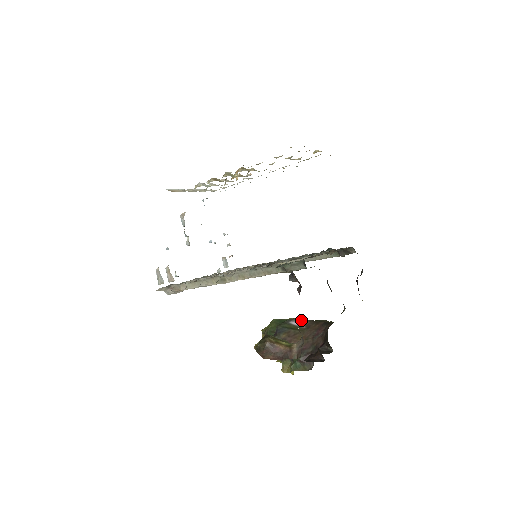
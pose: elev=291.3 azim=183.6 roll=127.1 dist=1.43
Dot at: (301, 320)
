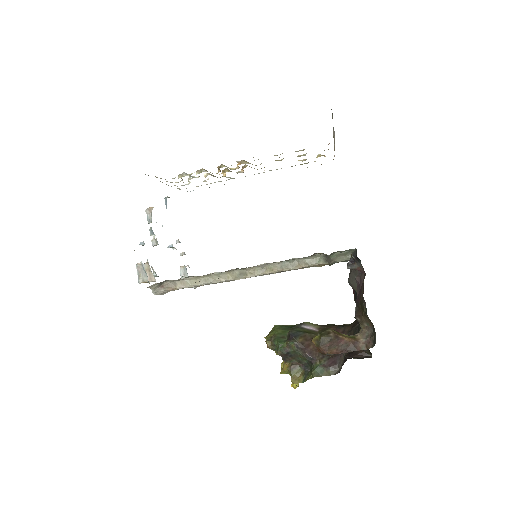
Dot at: (311, 324)
